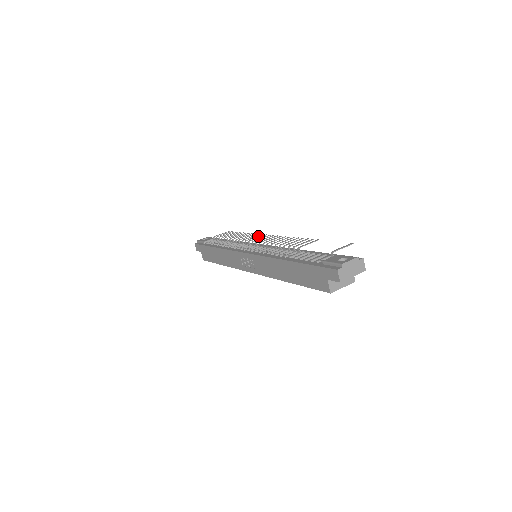
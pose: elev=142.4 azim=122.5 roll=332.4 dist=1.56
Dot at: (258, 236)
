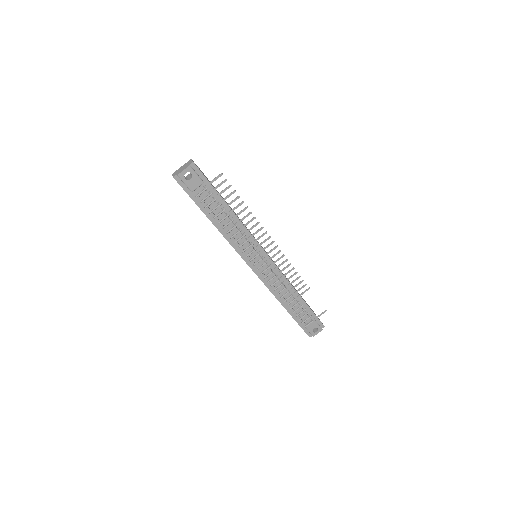
Dot at: occluded
